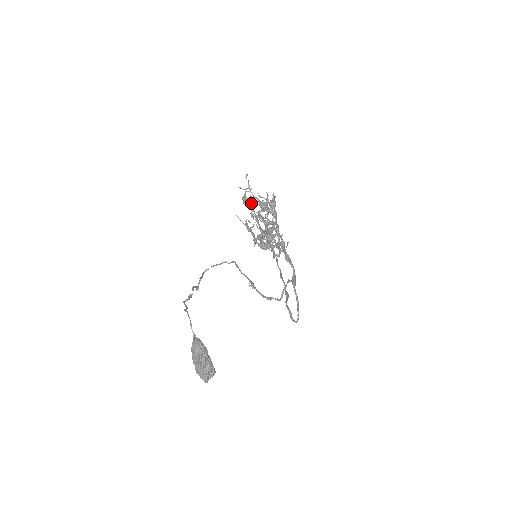
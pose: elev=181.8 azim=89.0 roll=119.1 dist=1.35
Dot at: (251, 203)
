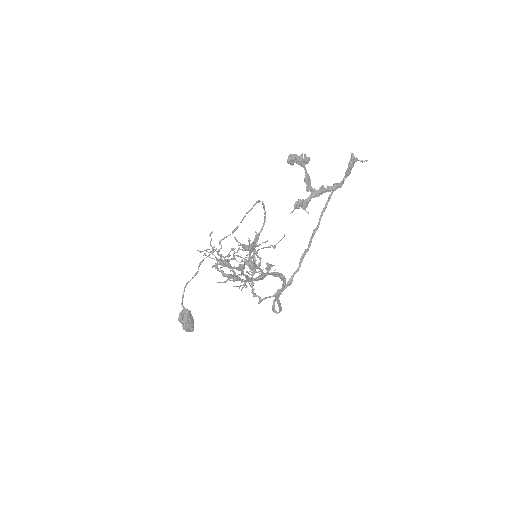
Dot at: (303, 160)
